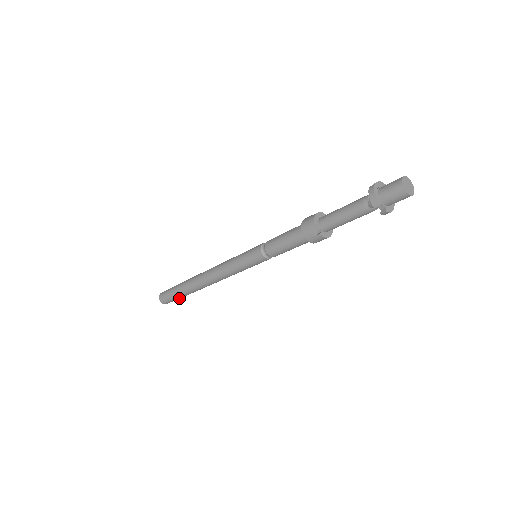
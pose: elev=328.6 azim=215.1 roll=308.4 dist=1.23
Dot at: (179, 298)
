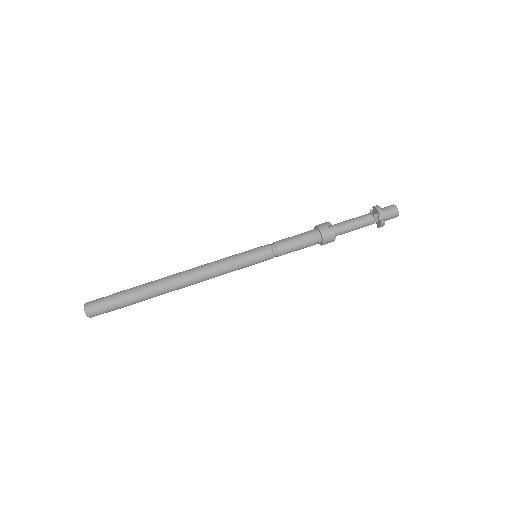
Dot at: (121, 305)
